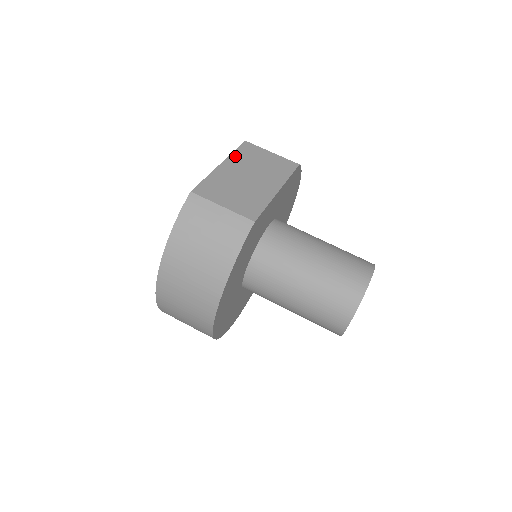
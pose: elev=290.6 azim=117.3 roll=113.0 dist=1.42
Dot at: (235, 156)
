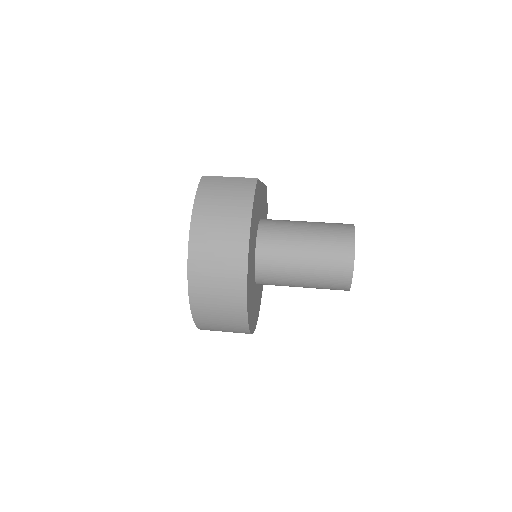
Dot at: occluded
